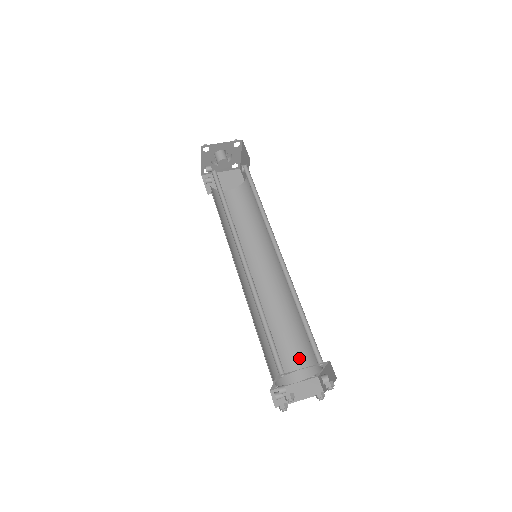
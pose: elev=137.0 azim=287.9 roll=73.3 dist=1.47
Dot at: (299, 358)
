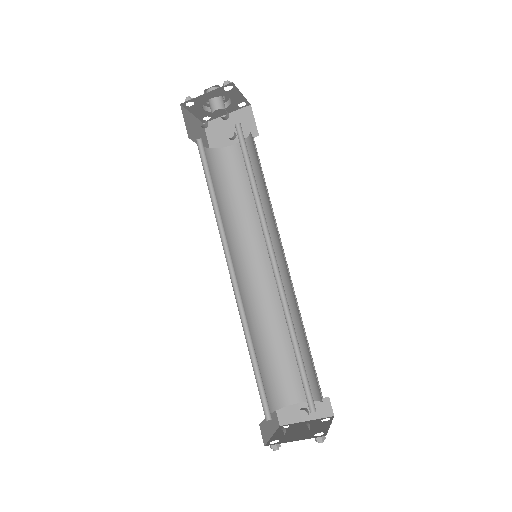
Dot at: (271, 386)
